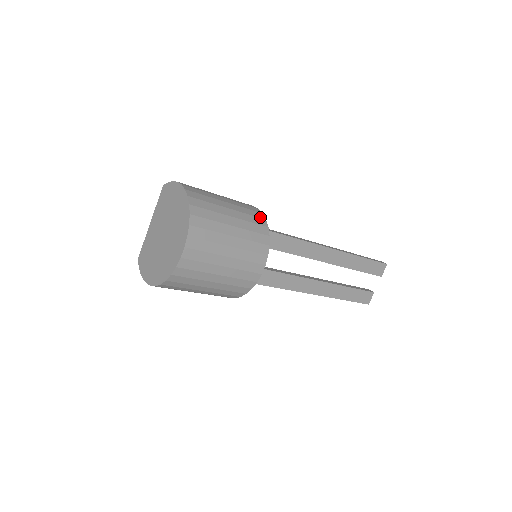
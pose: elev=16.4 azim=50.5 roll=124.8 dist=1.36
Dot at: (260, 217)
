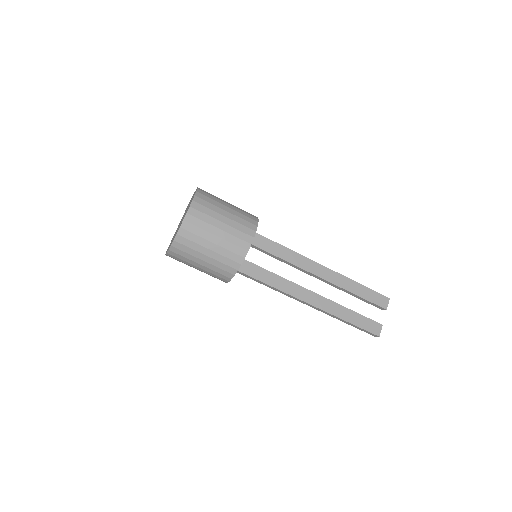
Dot at: (253, 215)
